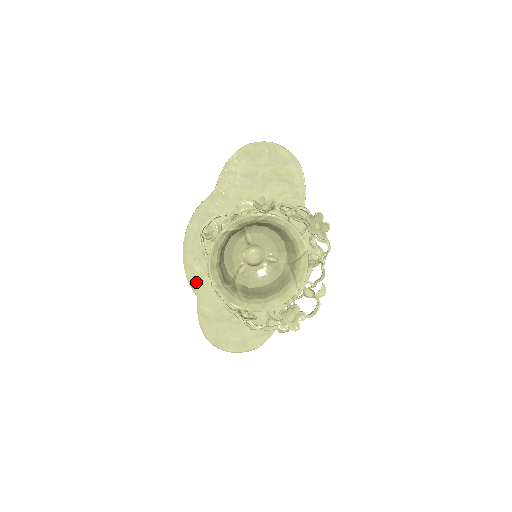
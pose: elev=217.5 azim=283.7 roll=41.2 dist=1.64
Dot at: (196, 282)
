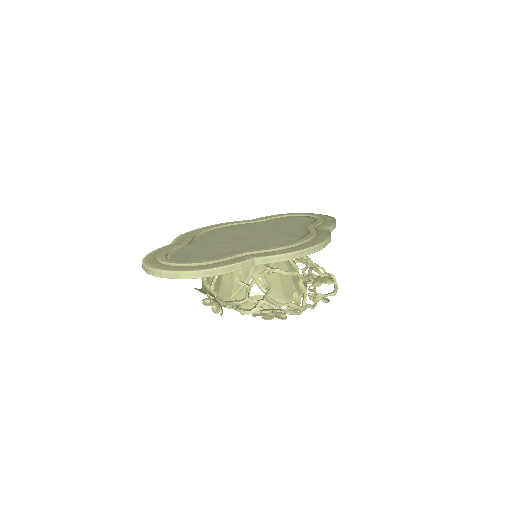
Dot at: occluded
